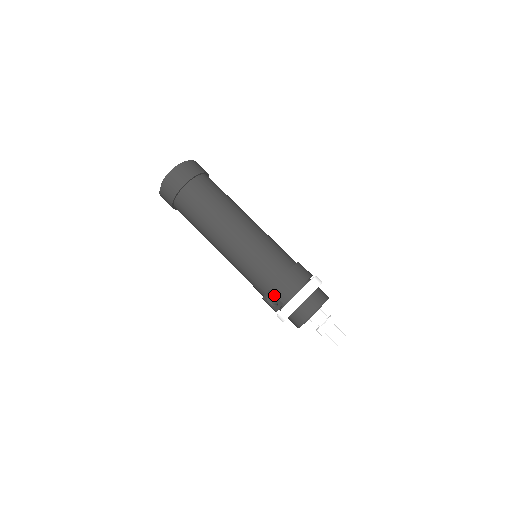
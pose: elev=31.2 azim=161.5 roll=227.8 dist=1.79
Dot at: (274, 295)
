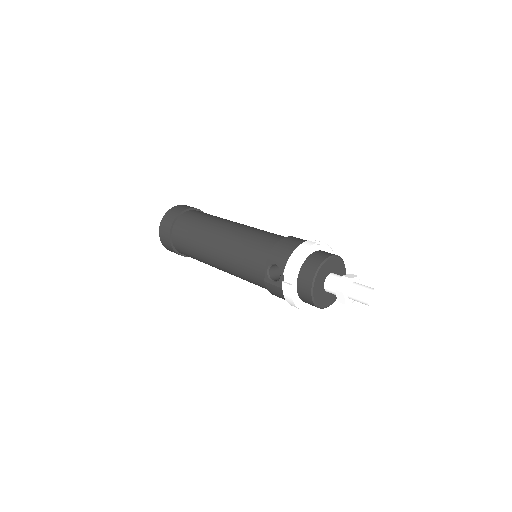
Dot at: (273, 261)
